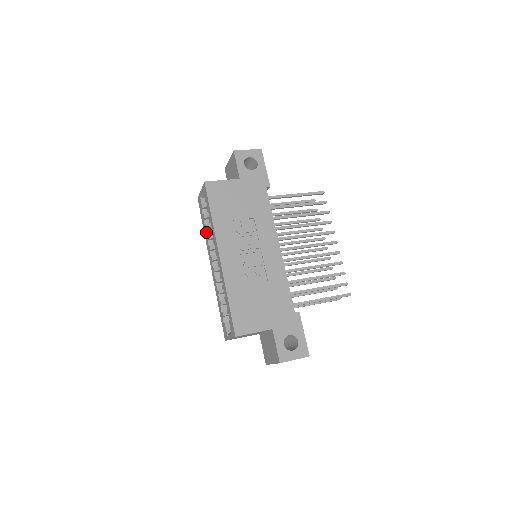
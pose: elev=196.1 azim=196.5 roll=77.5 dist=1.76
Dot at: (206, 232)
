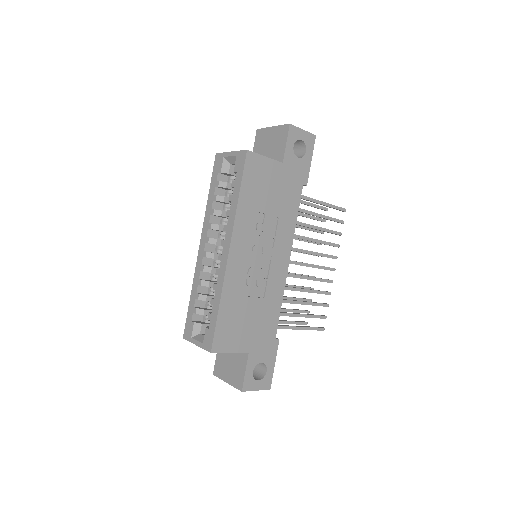
Dot at: (212, 203)
